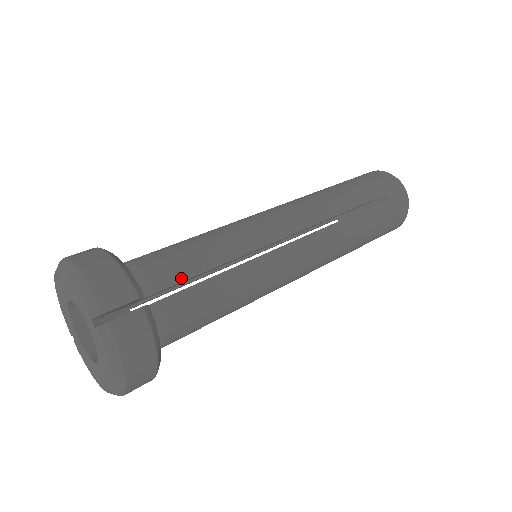
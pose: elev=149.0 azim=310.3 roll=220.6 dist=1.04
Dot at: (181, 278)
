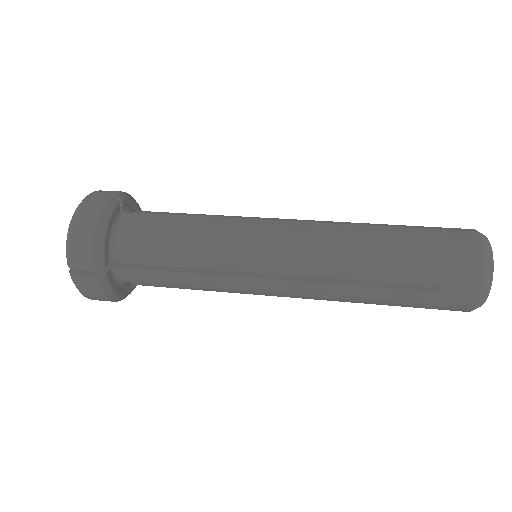
Dot at: (147, 261)
